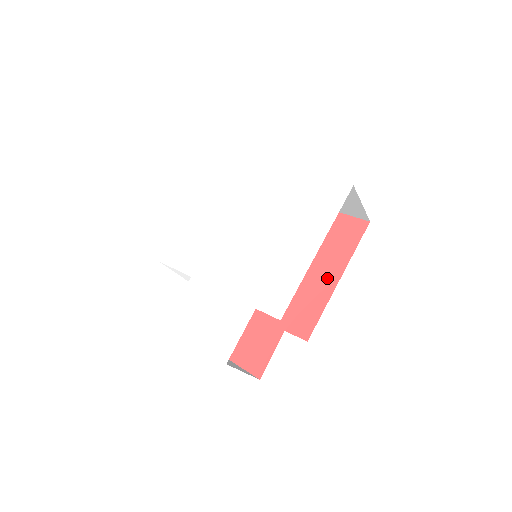
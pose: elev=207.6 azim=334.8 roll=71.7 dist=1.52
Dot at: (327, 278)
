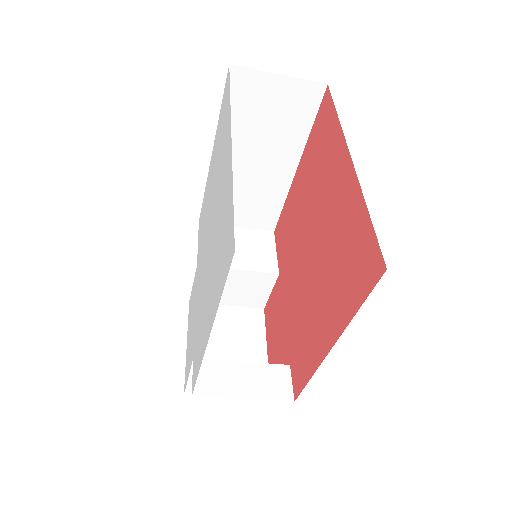
Dot at: (325, 331)
